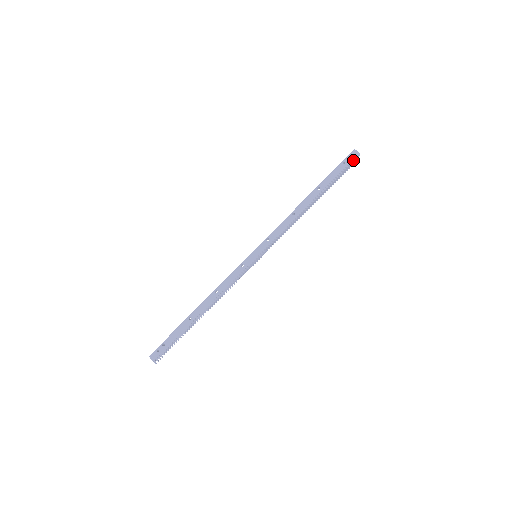
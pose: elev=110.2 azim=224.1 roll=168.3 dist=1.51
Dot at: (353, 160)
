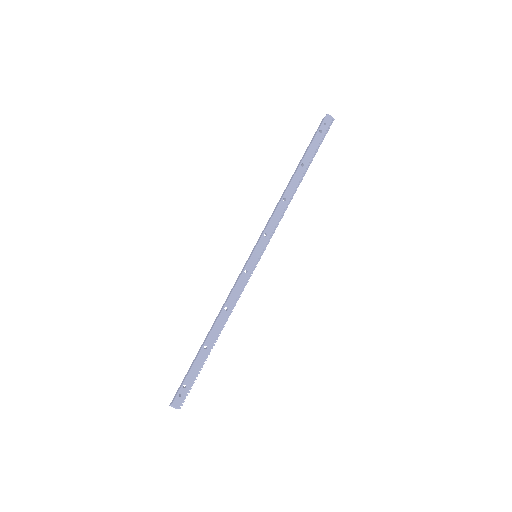
Dot at: (329, 126)
